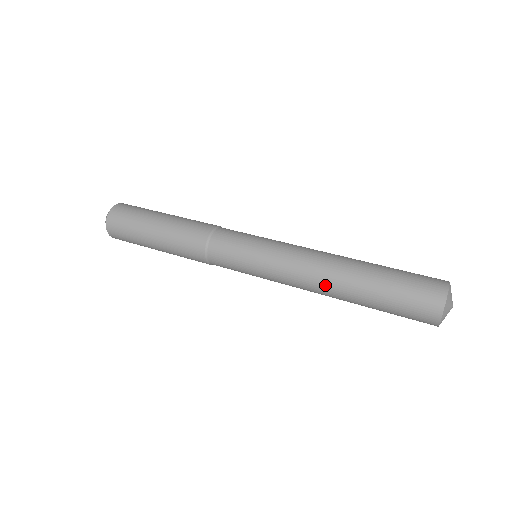
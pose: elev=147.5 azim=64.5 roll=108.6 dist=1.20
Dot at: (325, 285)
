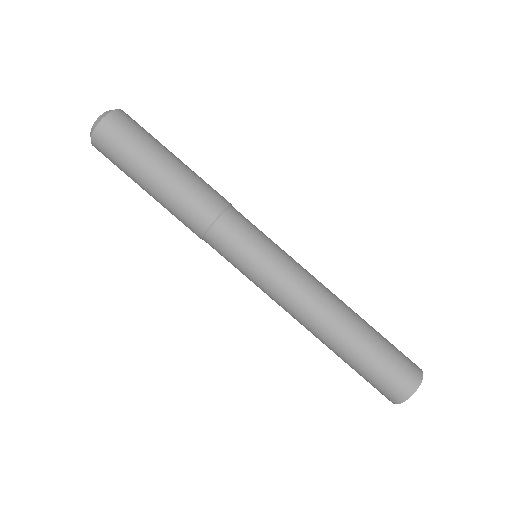
Dot at: occluded
